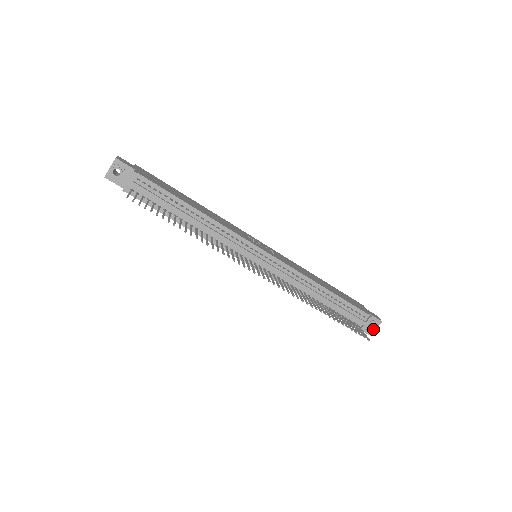
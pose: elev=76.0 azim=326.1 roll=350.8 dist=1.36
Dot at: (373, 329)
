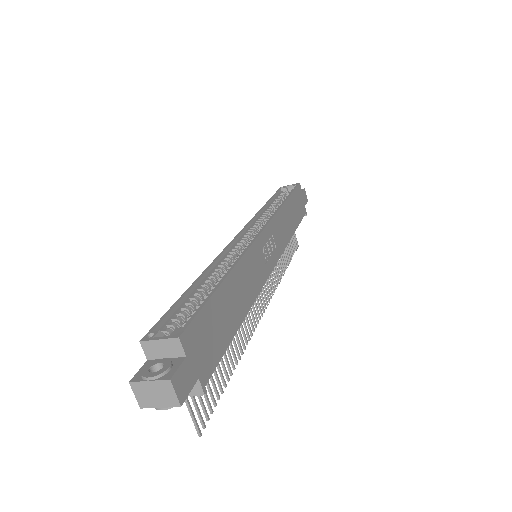
Dot at: occluded
